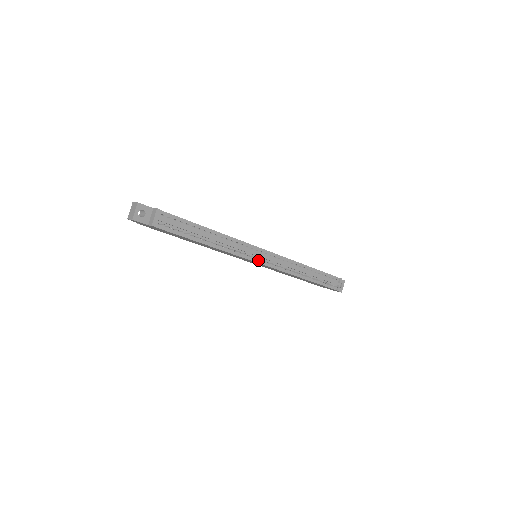
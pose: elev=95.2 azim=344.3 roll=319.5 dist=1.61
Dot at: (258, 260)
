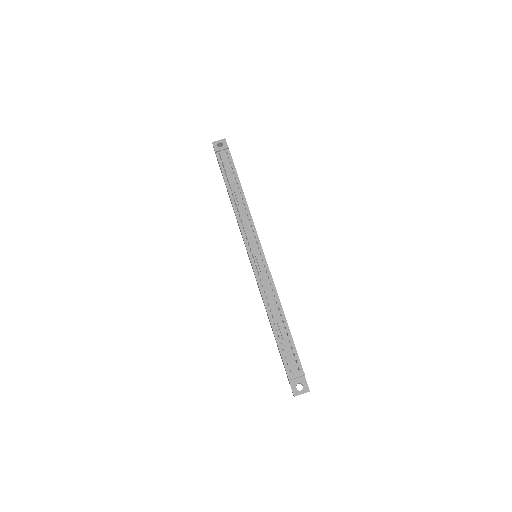
Dot at: (250, 250)
